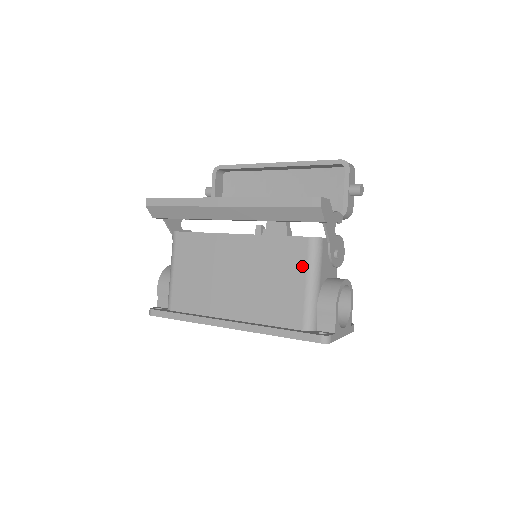
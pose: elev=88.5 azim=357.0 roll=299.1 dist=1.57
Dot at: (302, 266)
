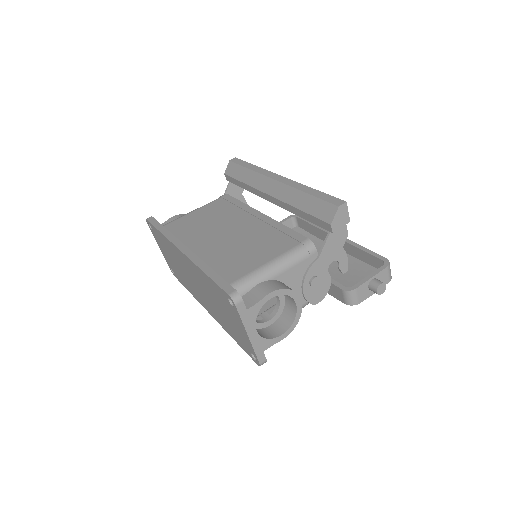
Dot at: (281, 251)
